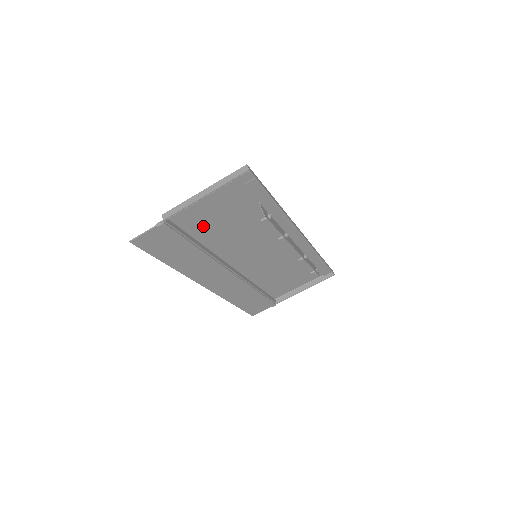
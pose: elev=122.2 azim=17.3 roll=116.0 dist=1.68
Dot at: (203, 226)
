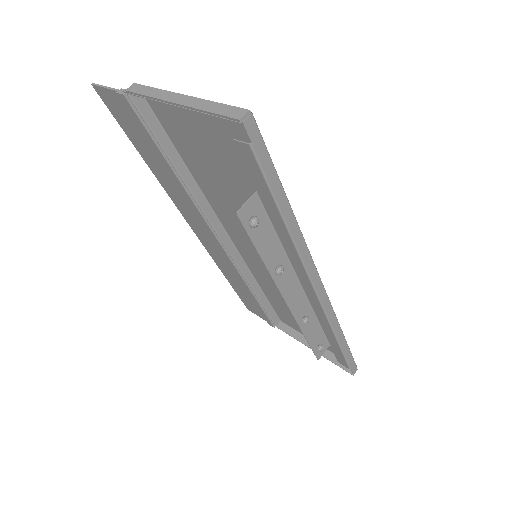
Dot at: (192, 152)
